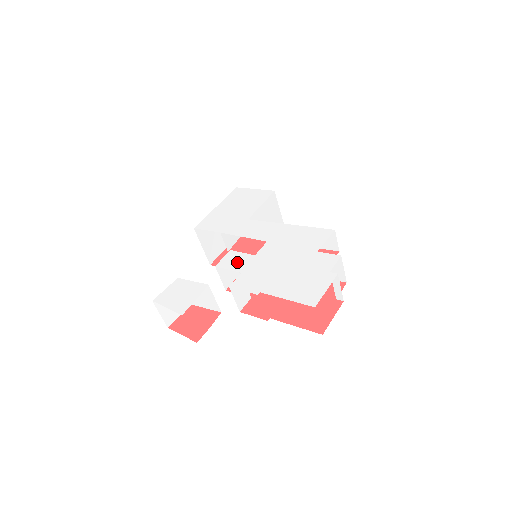
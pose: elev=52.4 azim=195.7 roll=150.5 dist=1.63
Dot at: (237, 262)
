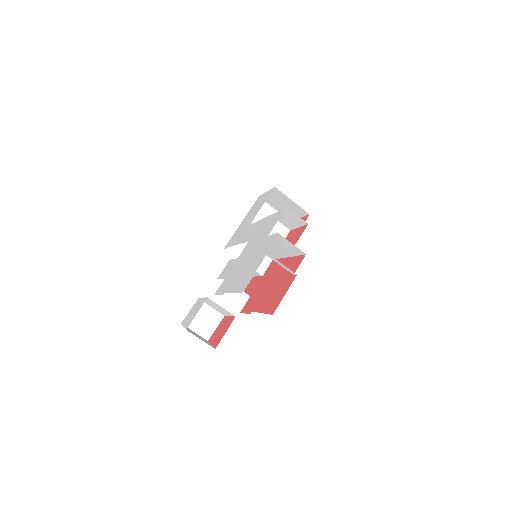
Dot at: (227, 270)
